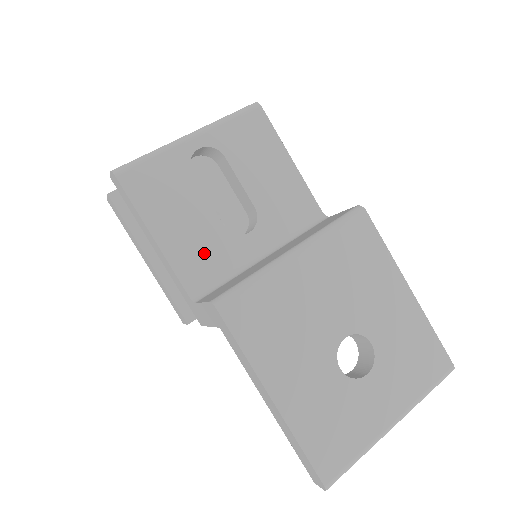
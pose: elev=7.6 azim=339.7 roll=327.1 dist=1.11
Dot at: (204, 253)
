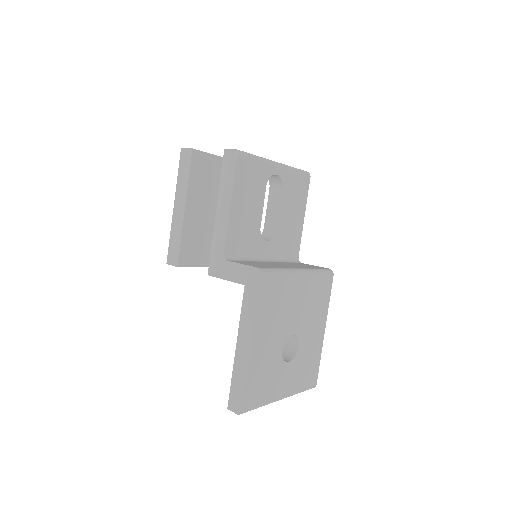
Dot at: (244, 235)
